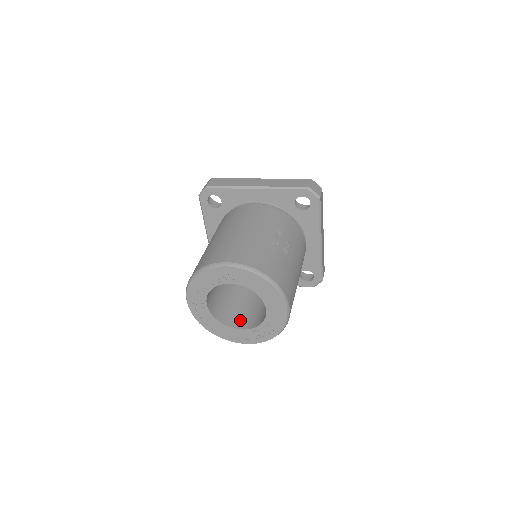
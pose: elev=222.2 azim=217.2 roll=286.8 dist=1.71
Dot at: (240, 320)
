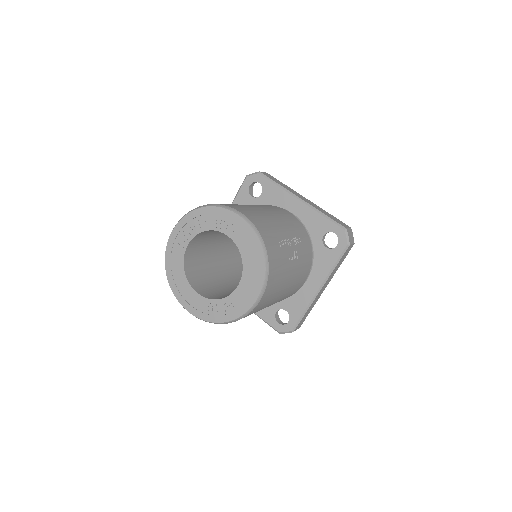
Dot at: (203, 288)
